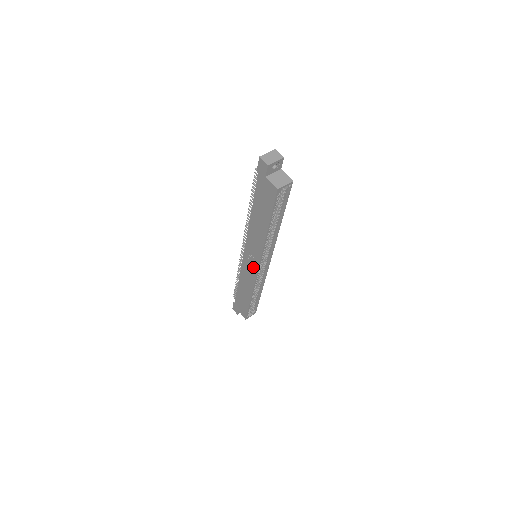
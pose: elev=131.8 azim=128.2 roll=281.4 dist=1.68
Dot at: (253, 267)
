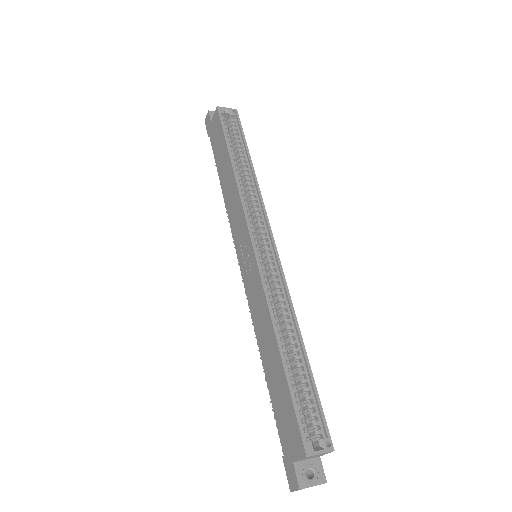
Dot at: (250, 257)
